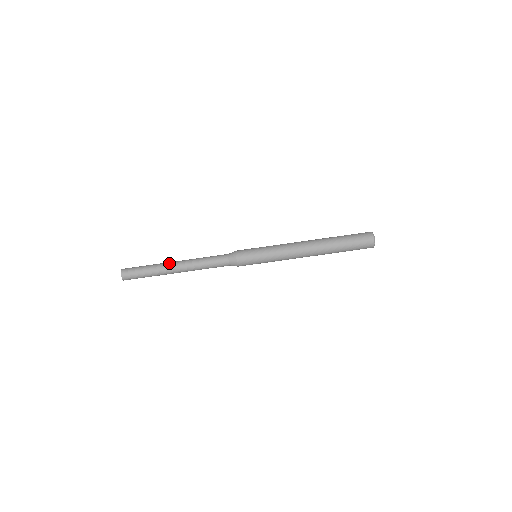
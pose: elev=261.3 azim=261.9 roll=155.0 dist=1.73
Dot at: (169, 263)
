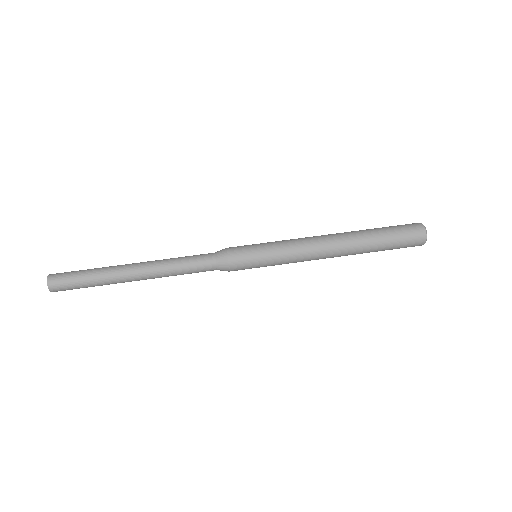
Dot at: occluded
